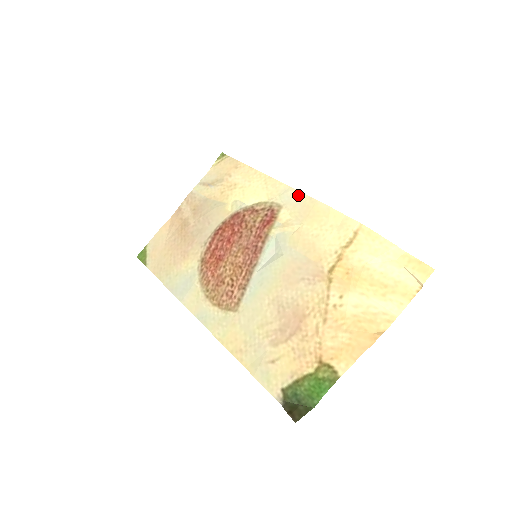
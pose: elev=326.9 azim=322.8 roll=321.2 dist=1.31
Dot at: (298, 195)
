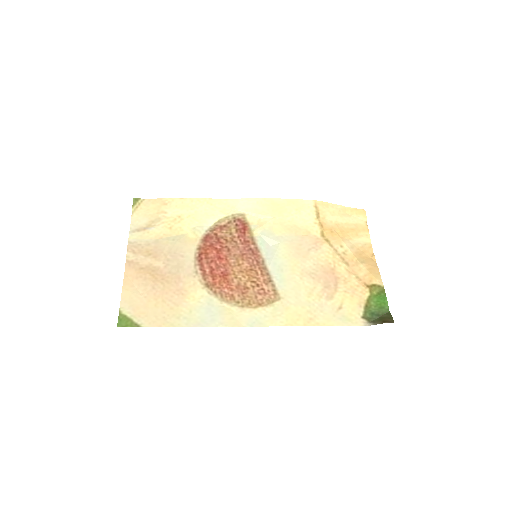
Dot at: (251, 201)
